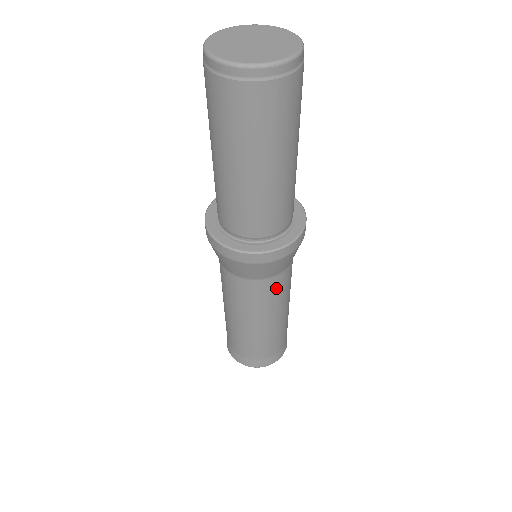
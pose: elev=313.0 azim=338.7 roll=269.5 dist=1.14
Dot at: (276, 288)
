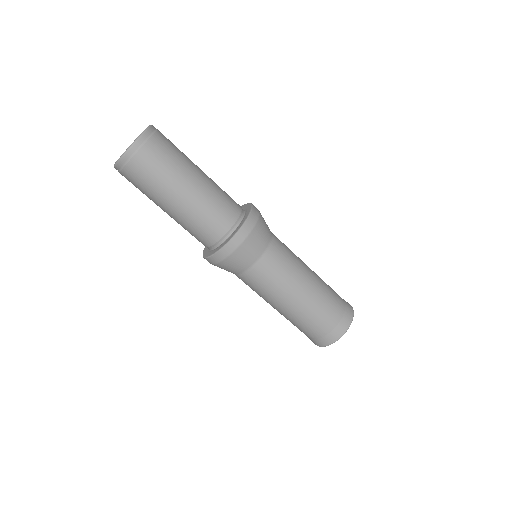
Dot at: (254, 282)
